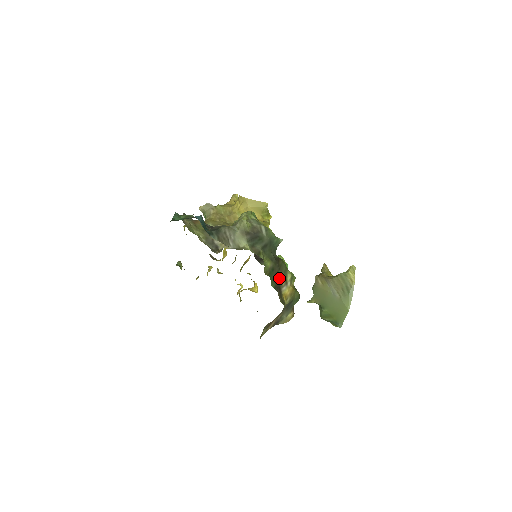
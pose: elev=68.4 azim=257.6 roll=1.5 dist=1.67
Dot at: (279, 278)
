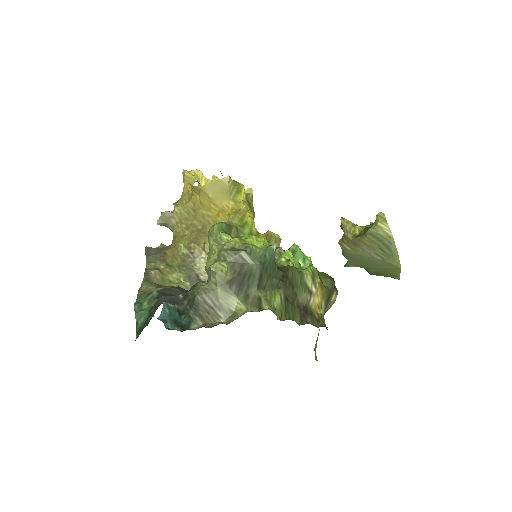
Dot at: (299, 297)
